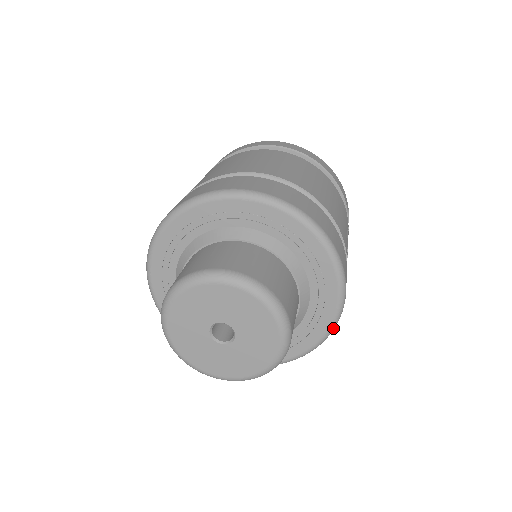
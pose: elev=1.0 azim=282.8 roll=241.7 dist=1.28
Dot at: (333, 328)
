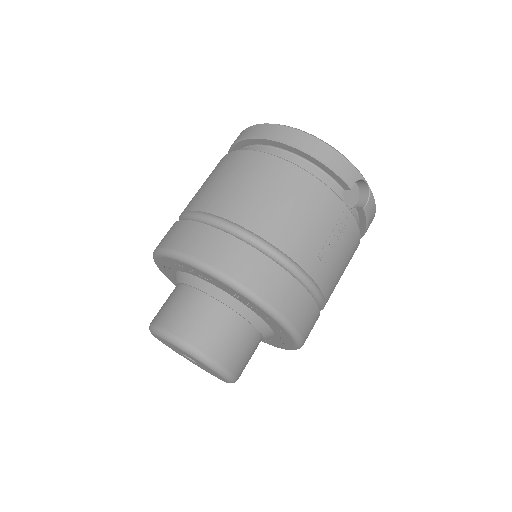
Dot at: (299, 342)
